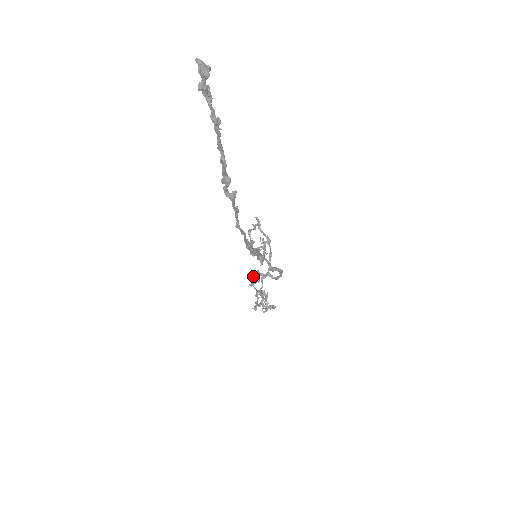
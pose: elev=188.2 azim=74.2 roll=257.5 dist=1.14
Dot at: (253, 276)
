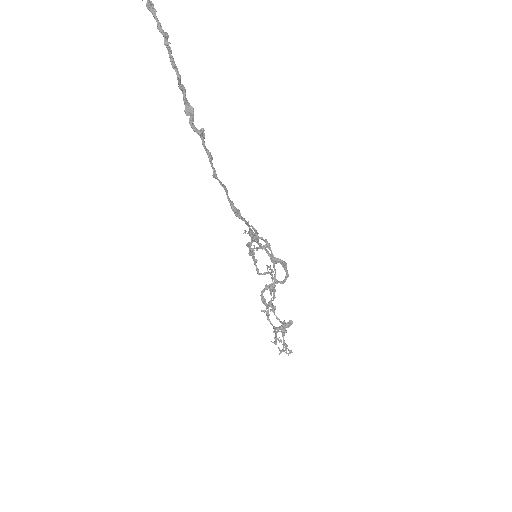
Dot at: (261, 292)
